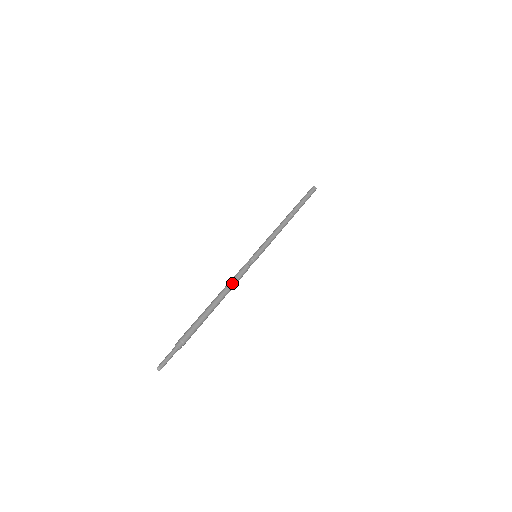
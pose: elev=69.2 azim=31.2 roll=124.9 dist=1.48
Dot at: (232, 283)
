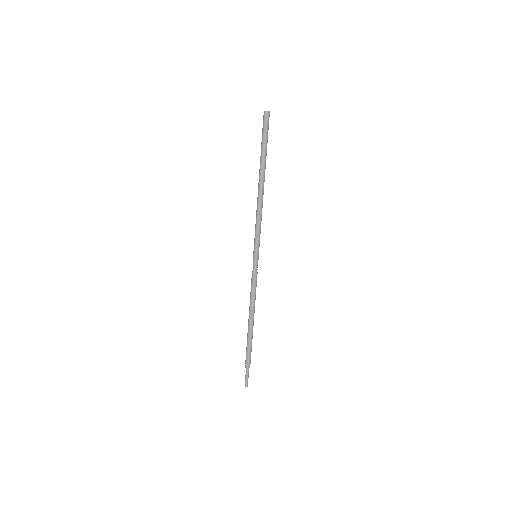
Dot at: (251, 299)
